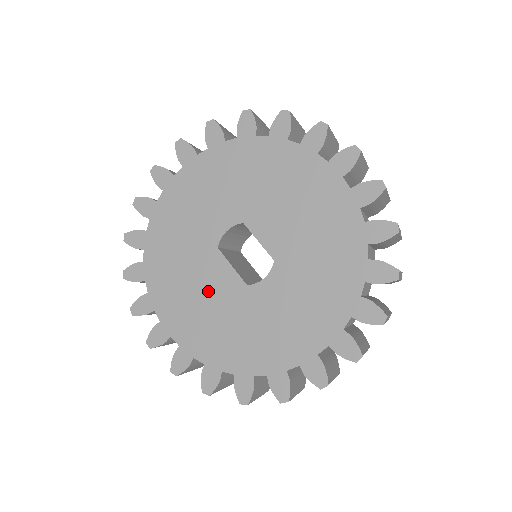
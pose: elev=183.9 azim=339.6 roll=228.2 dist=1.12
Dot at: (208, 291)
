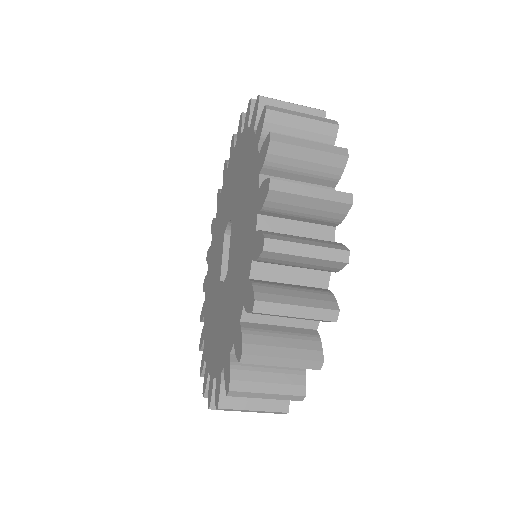
Dot at: (215, 269)
